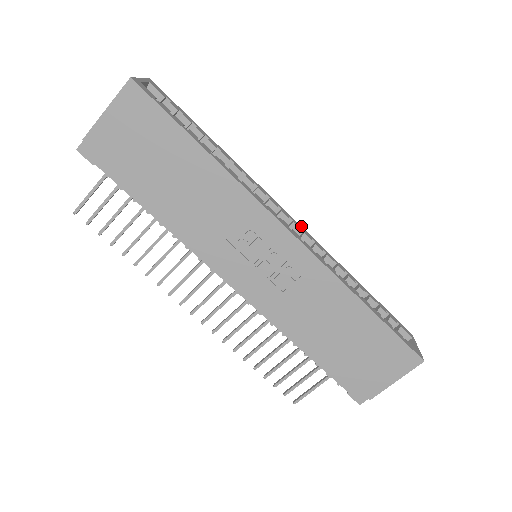
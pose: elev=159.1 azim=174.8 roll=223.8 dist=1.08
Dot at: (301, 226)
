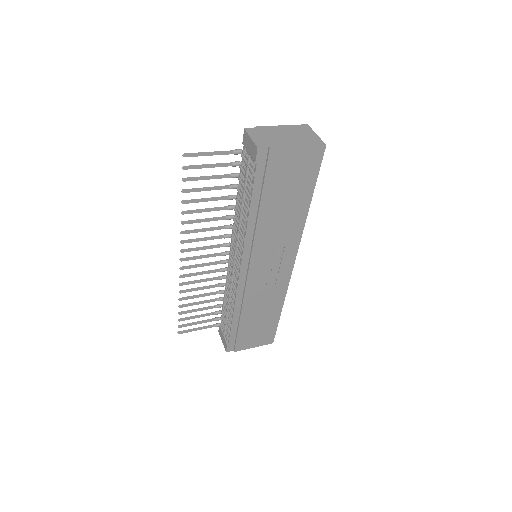
Dot at: occluded
